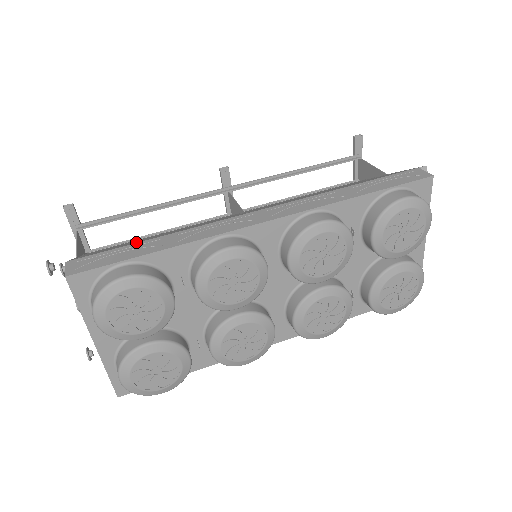
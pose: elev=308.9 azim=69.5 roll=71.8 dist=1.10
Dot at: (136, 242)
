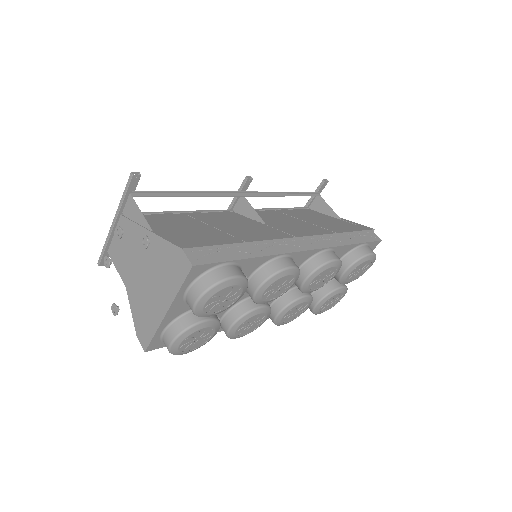
Dot at: (211, 236)
